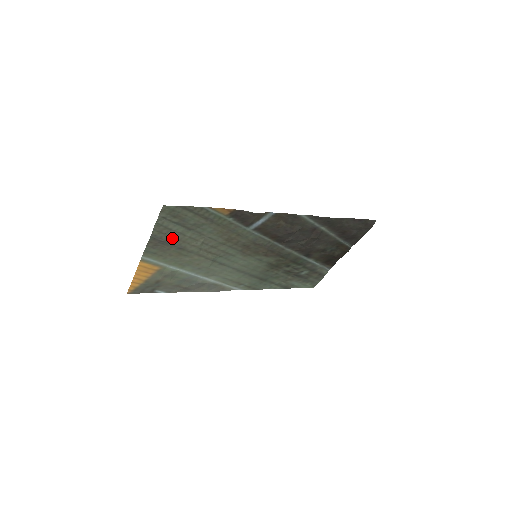
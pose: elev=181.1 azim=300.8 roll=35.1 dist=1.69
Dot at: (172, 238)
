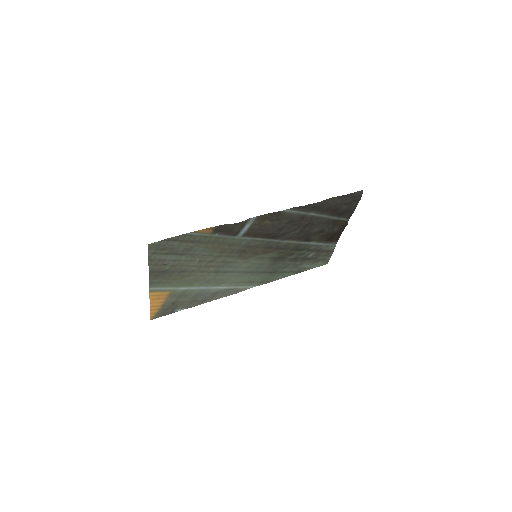
Dot at: (169, 266)
